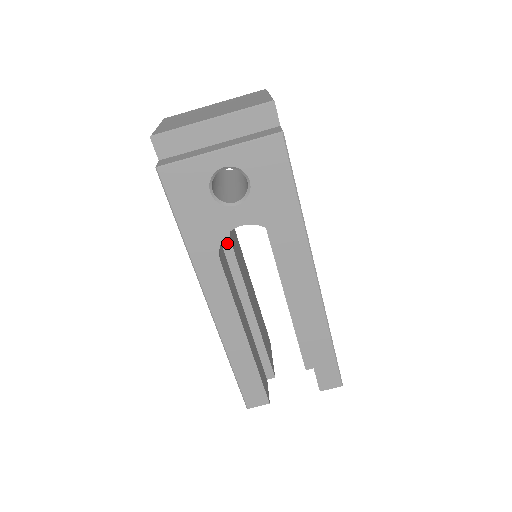
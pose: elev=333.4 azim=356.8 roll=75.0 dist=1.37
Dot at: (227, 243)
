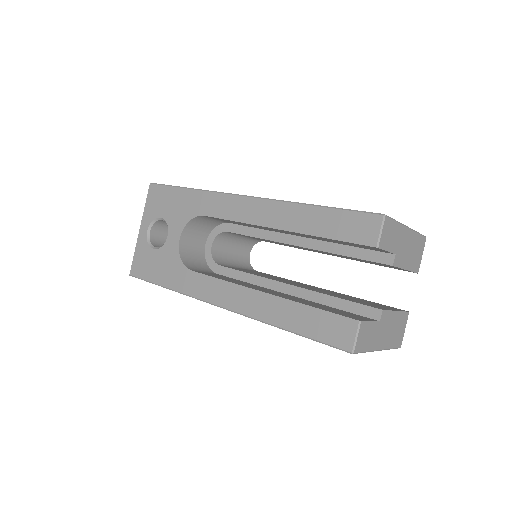
Dot at: (221, 270)
